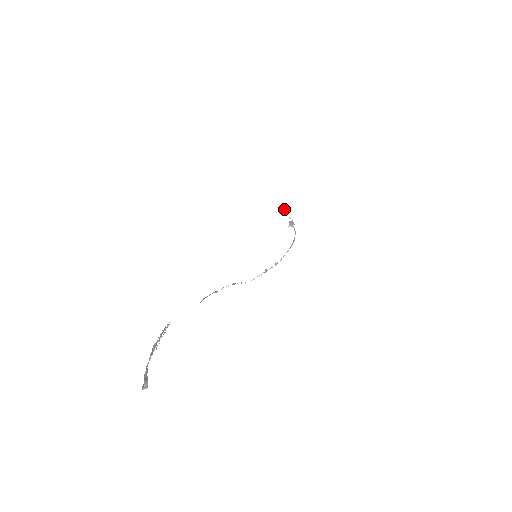
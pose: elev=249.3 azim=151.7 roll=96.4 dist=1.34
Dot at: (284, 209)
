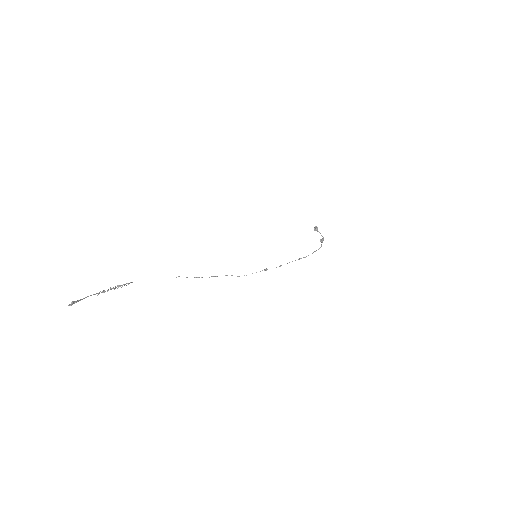
Dot at: (317, 228)
